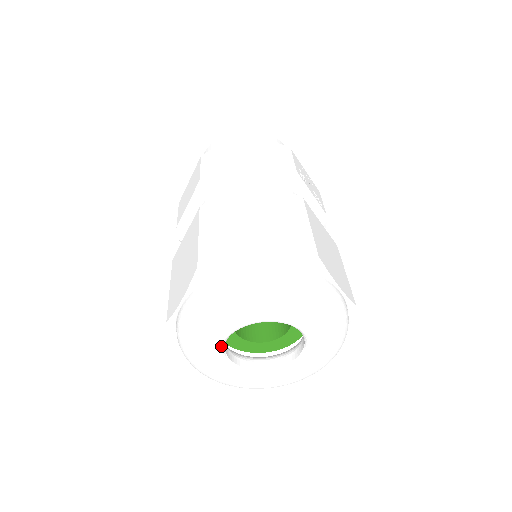
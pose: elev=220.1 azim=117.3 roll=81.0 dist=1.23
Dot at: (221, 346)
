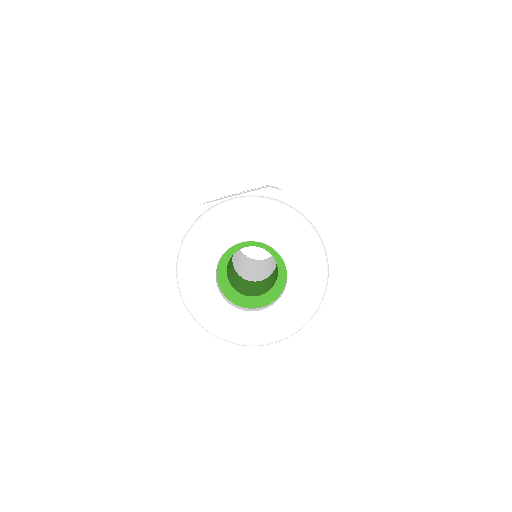
Dot at: (211, 275)
